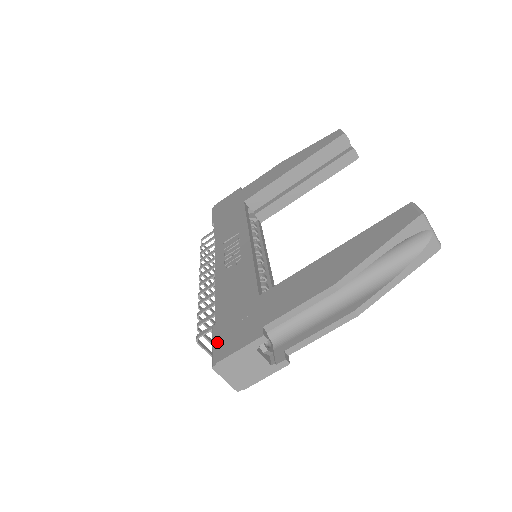
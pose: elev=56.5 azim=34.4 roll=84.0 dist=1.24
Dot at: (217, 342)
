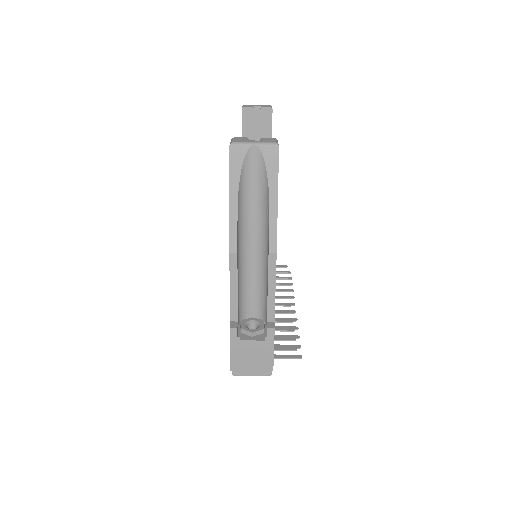
Dot at: occluded
